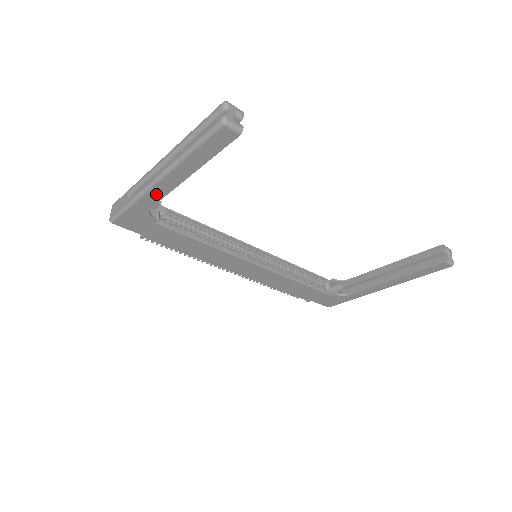
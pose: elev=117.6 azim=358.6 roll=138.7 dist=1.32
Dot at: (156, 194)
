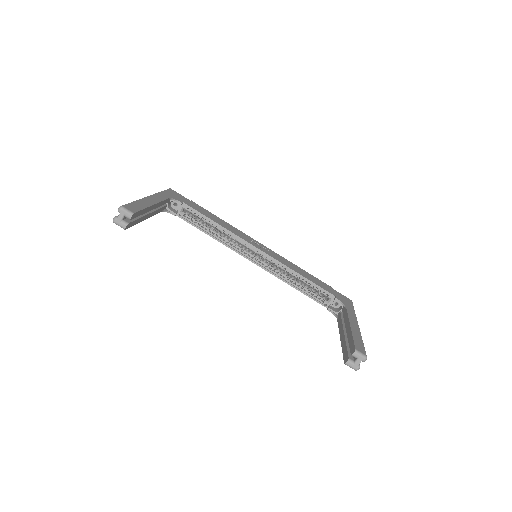
Dot at: occluded
